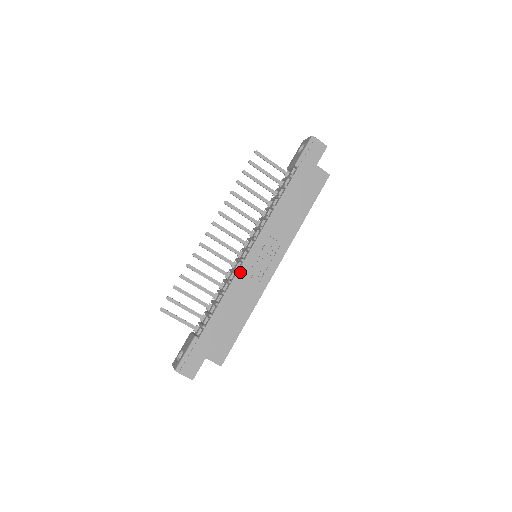
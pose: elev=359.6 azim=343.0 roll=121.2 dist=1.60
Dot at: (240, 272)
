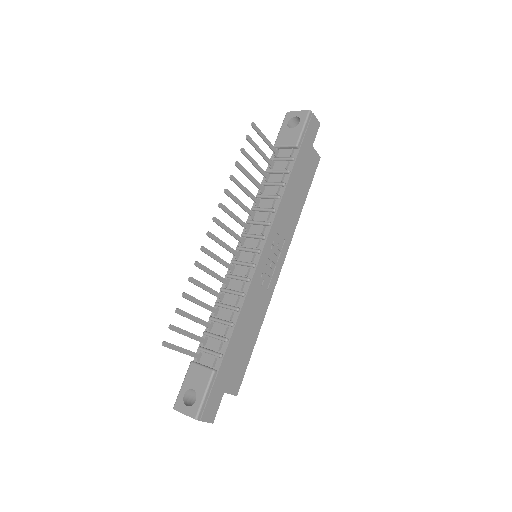
Dot at: (253, 281)
